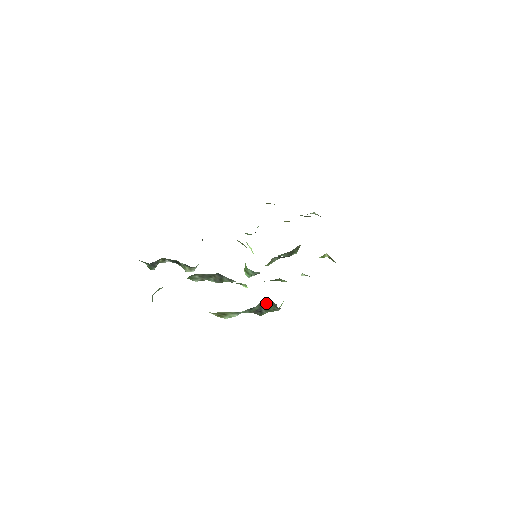
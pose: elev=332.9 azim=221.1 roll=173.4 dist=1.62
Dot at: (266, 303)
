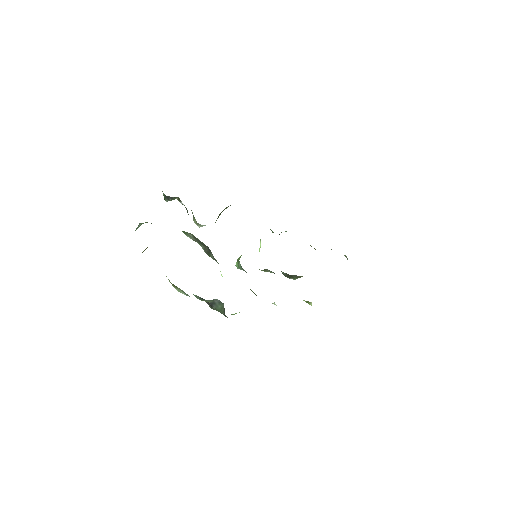
Dot at: (219, 303)
